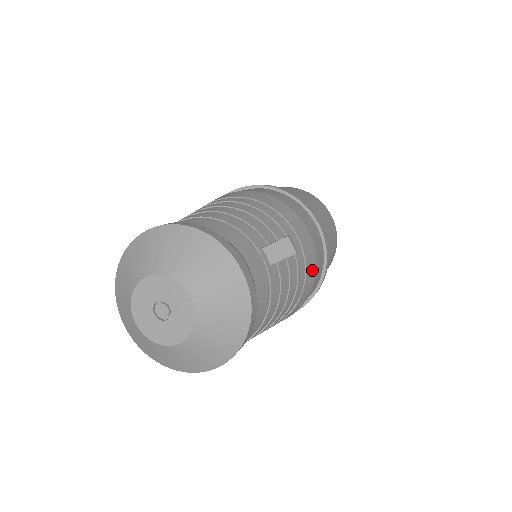
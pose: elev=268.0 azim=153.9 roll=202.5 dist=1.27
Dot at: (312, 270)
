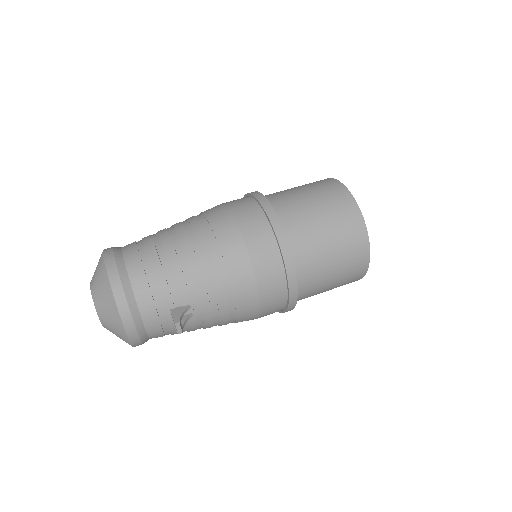
Dot at: (250, 316)
